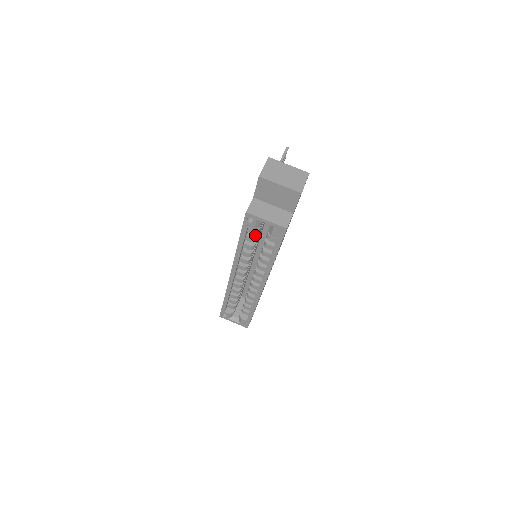
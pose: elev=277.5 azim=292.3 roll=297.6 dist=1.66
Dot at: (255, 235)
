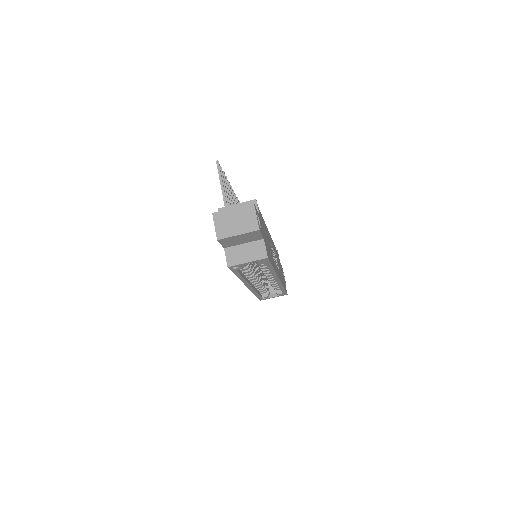
Dot at: occluded
